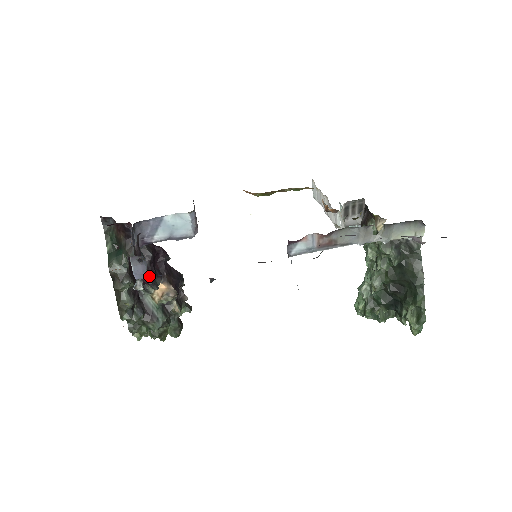
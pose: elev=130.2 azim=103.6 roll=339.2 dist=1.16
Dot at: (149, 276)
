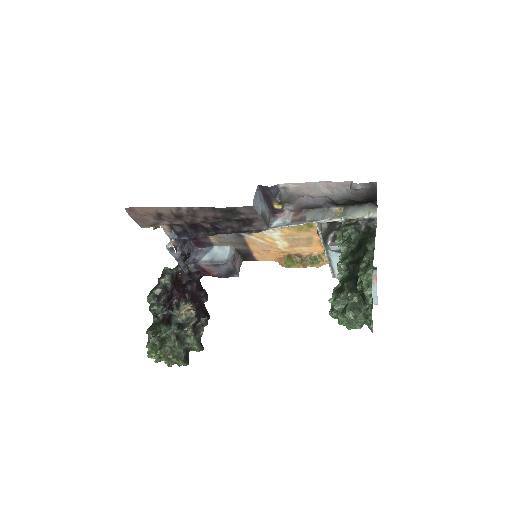
Dot at: (185, 293)
